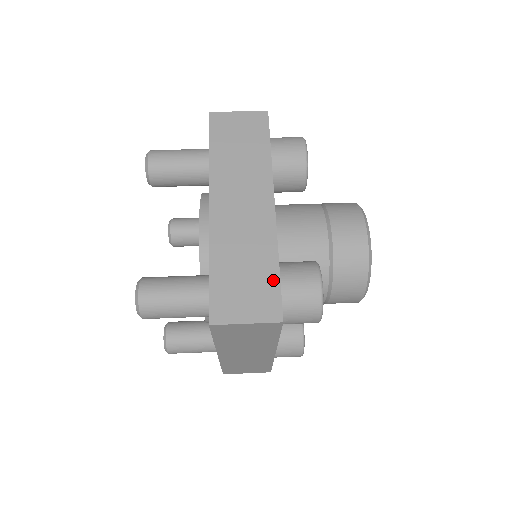
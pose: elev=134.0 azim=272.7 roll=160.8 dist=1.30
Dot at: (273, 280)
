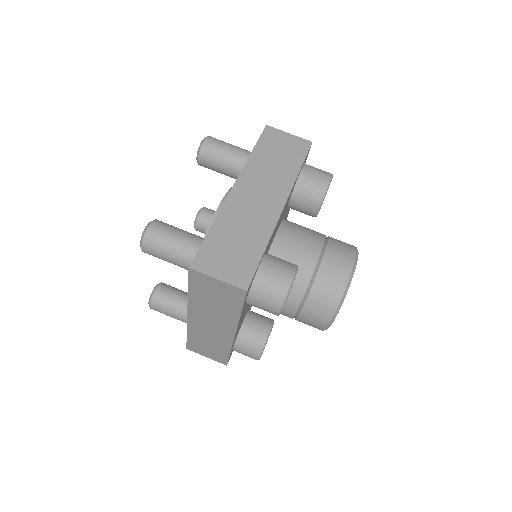
Dot at: (255, 258)
